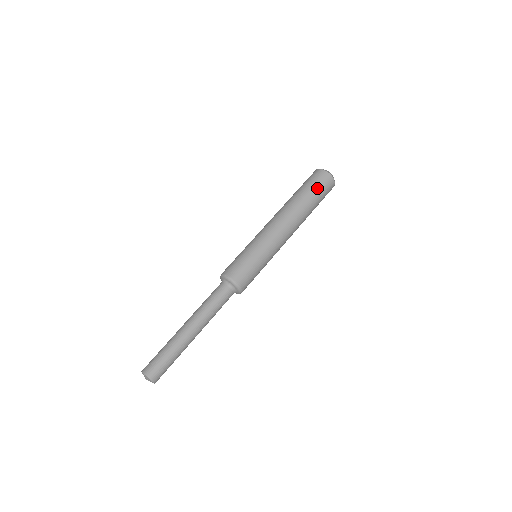
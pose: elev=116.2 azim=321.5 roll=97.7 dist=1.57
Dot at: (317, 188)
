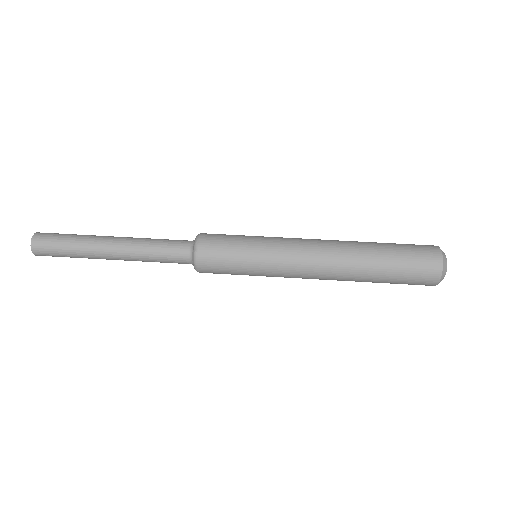
Dot at: (405, 268)
